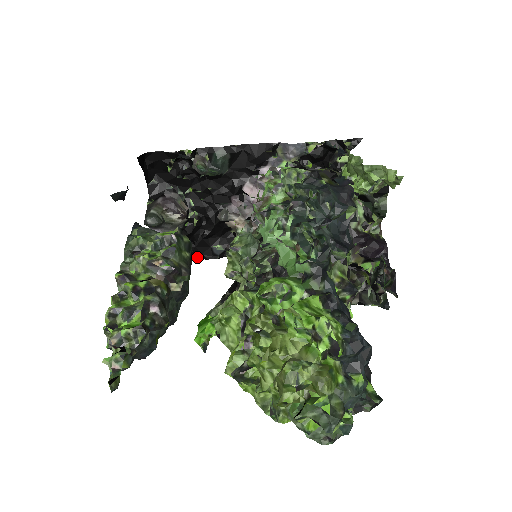
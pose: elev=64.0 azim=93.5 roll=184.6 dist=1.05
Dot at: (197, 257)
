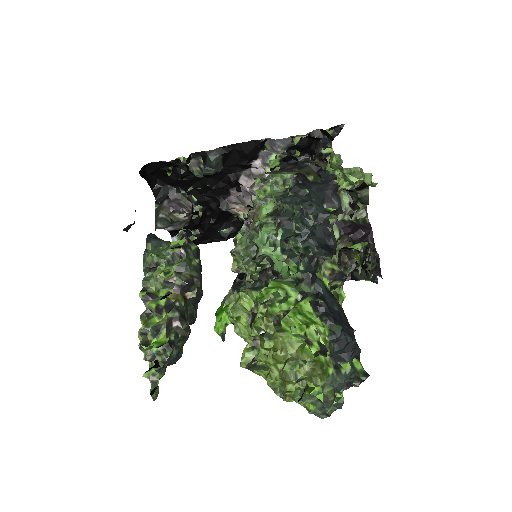
Dot at: (207, 241)
